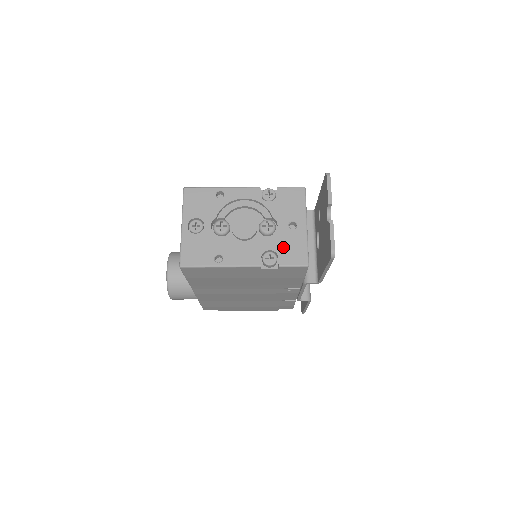
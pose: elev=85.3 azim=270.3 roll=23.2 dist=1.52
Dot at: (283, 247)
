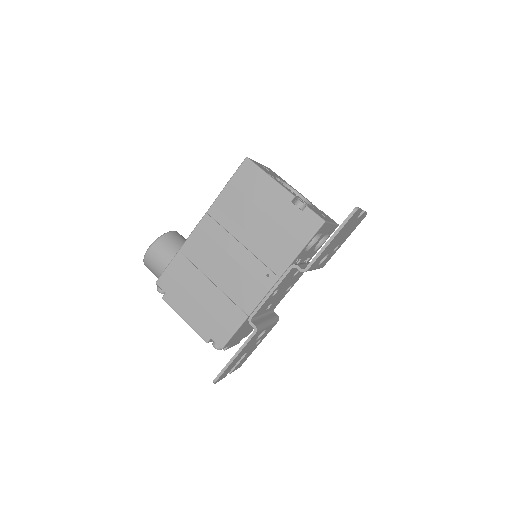
Dot at: (313, 209)
